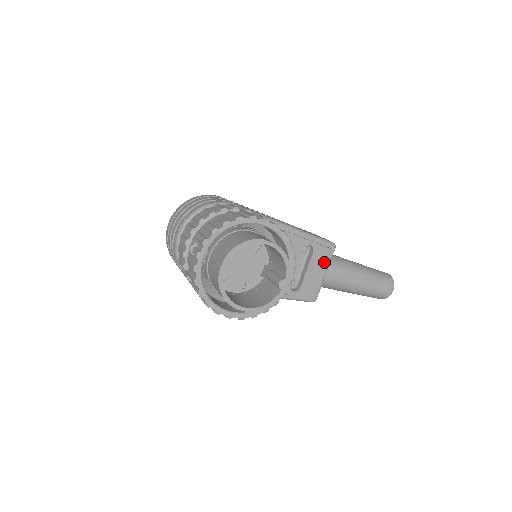
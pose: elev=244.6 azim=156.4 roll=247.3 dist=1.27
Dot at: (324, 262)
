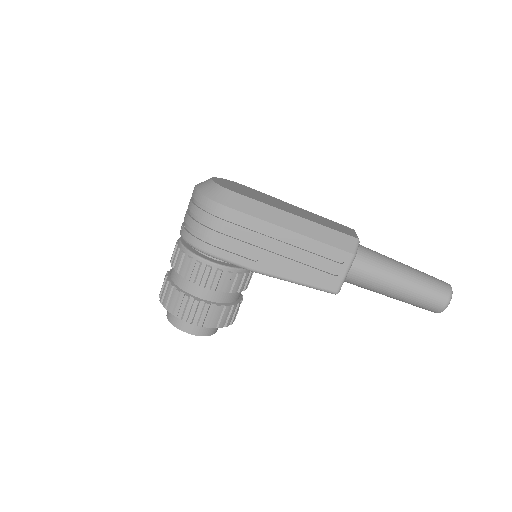
Dot at: occluded
